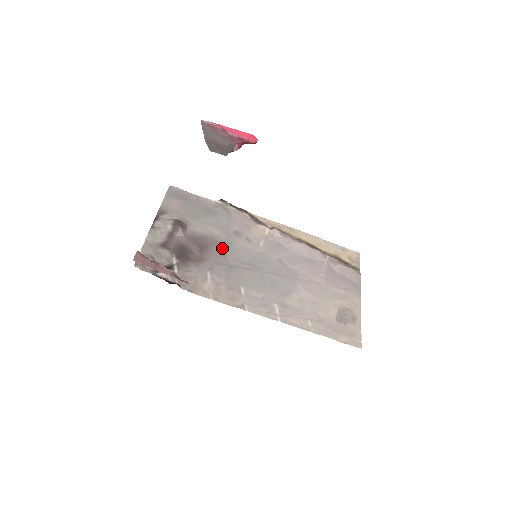
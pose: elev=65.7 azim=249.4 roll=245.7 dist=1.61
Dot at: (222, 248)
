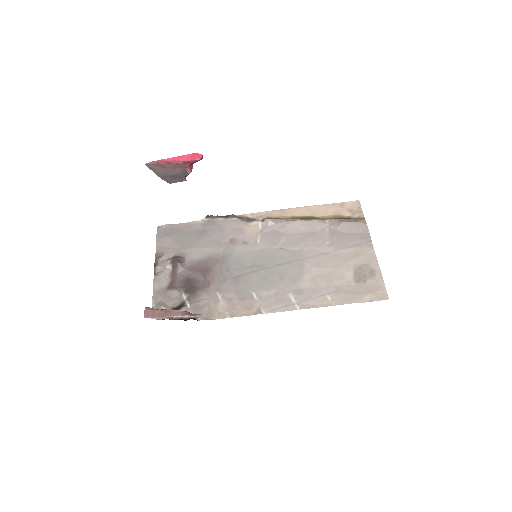
Dot at: (223, 263)
